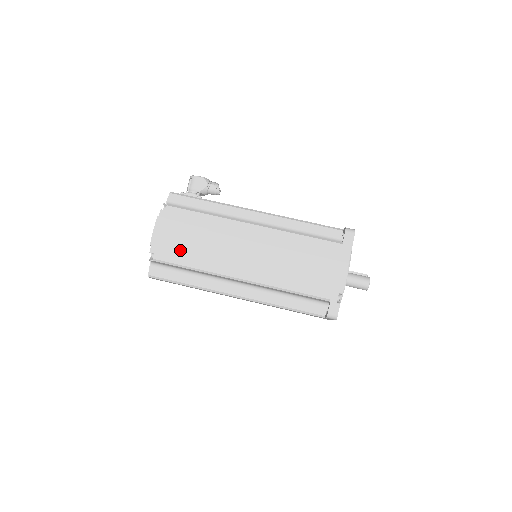
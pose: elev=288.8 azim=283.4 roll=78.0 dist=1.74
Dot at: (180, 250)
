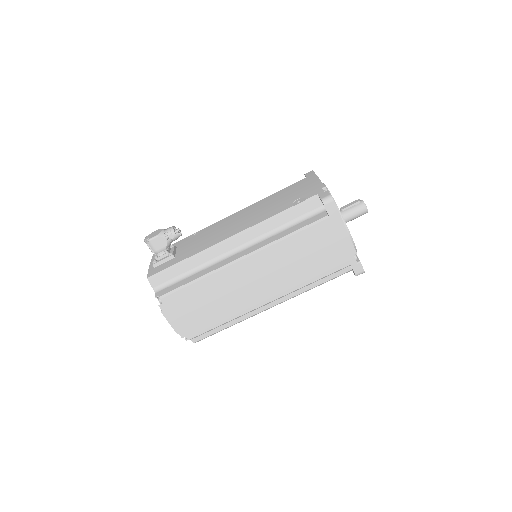
Dot at: (203, 320)
